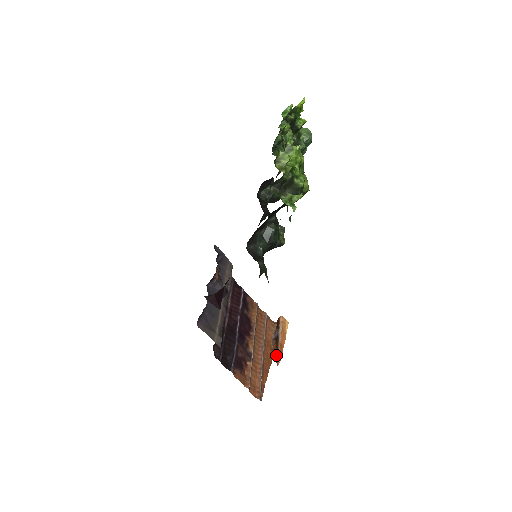
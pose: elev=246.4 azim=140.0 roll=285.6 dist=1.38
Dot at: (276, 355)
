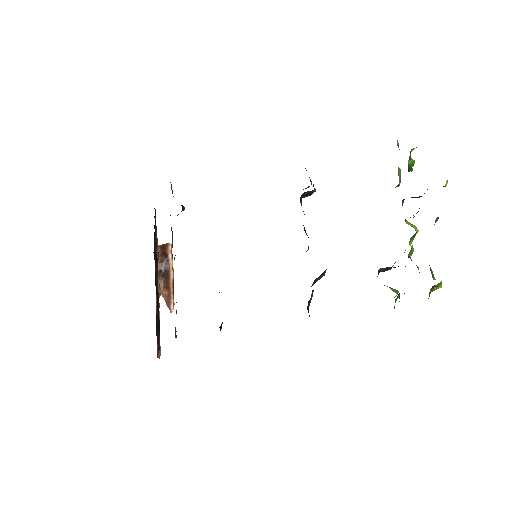
Dot at: (167, 297)
